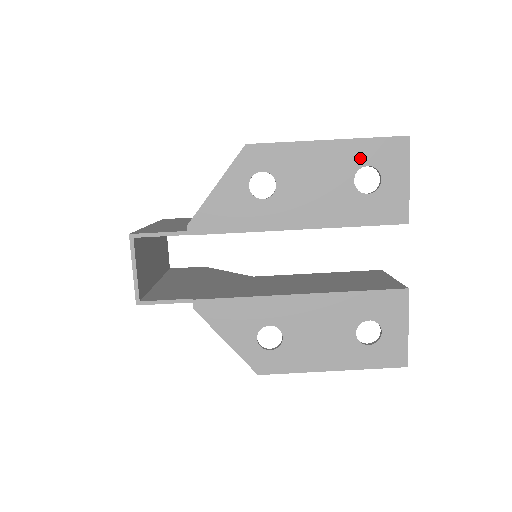
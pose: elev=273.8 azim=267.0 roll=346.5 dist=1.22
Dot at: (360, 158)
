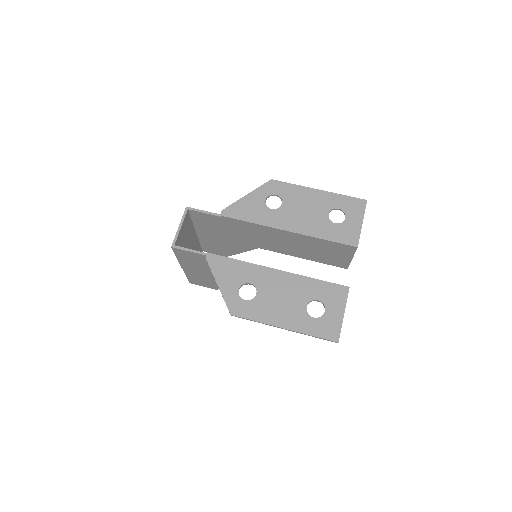
Dot at: (335, 203)
